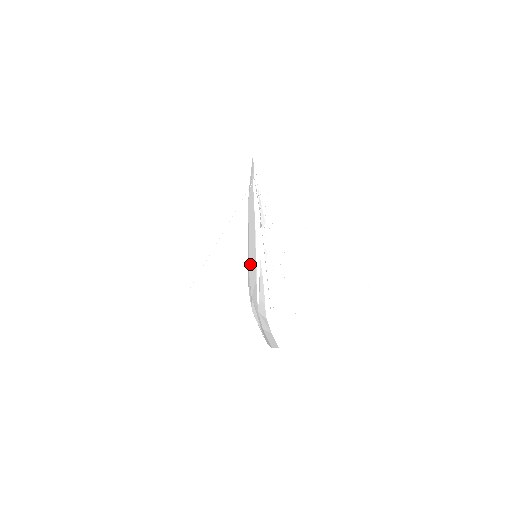
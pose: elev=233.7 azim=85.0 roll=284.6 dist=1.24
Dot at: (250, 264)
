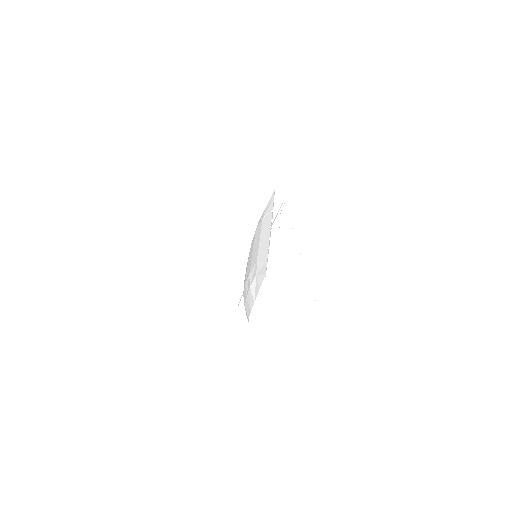
Dot at: (259, 255)
